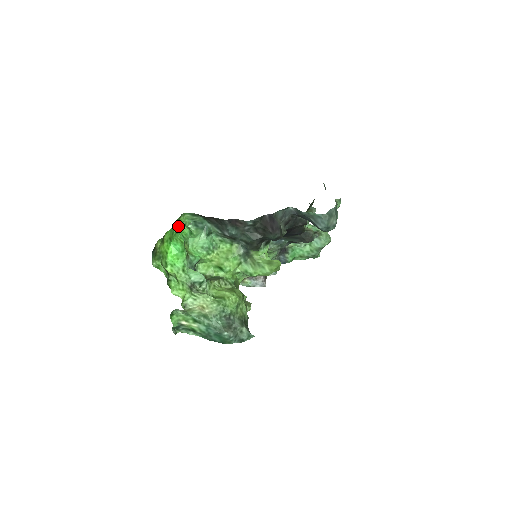
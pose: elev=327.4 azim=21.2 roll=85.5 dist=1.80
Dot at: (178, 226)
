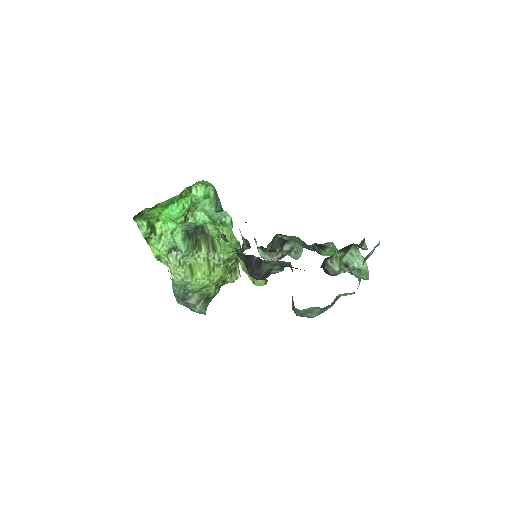
Dot at: (189, 191)
